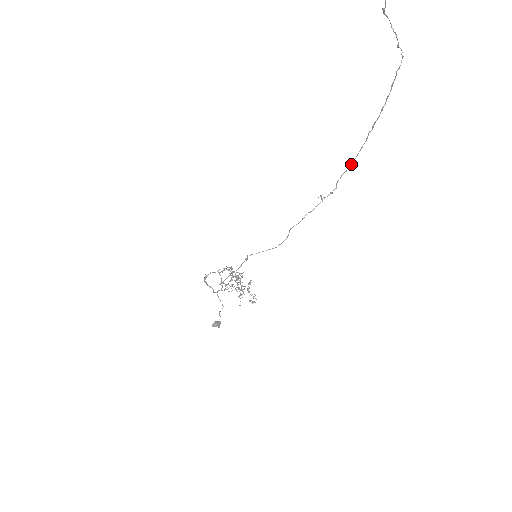
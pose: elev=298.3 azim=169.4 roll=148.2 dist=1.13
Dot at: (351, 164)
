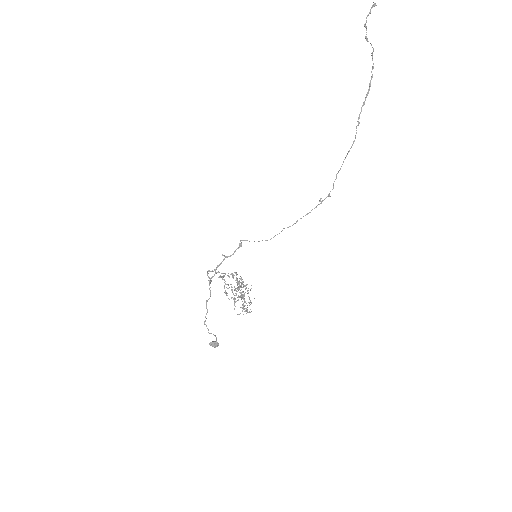
Dot at: (343, 161)
